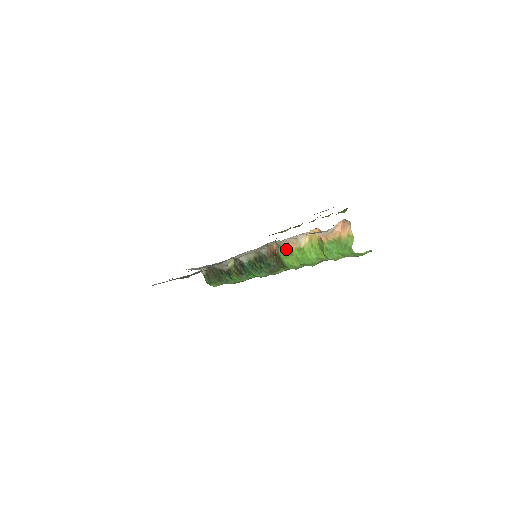
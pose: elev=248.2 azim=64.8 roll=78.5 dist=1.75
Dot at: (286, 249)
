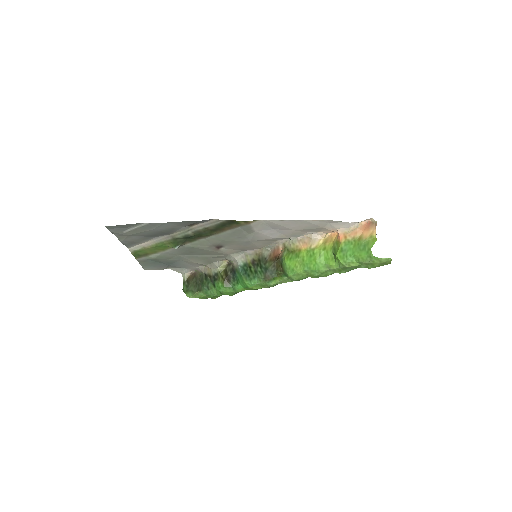
Dot at: (294, 250)
